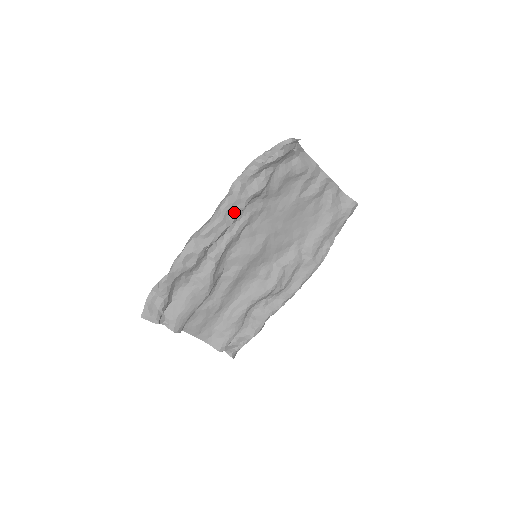
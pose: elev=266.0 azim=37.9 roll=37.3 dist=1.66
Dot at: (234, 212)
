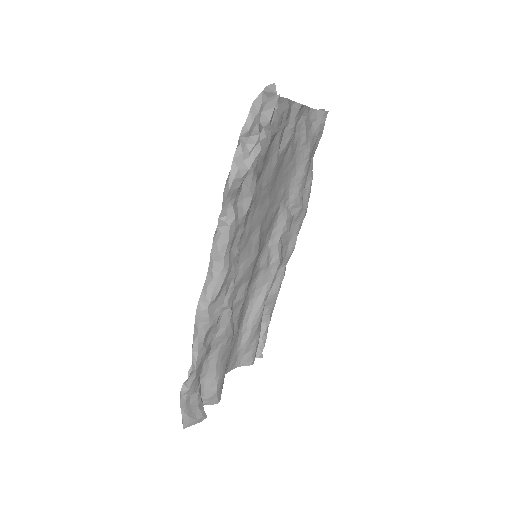
Dot at: (236, 244)
